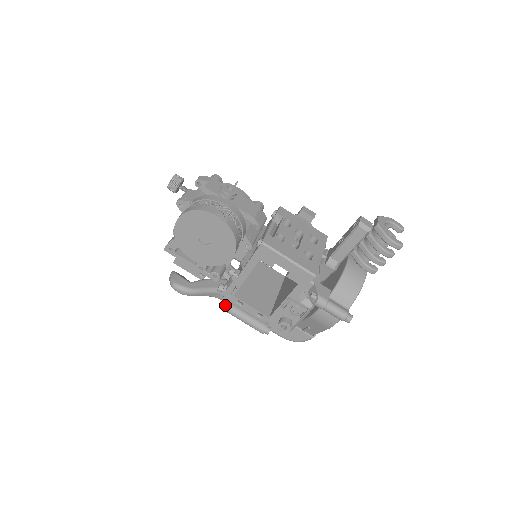
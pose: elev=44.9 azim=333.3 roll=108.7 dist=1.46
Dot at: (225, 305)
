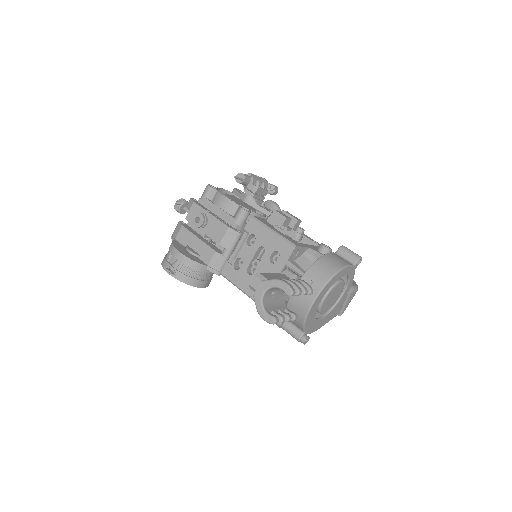
Dot at: occluded
